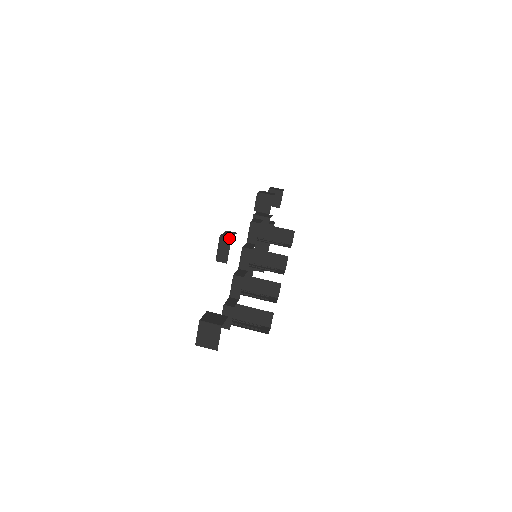
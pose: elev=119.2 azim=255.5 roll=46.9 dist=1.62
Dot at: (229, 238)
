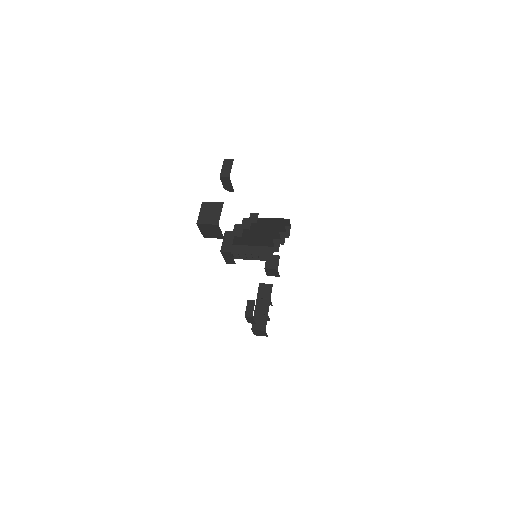
Dot at: (232, 160)
